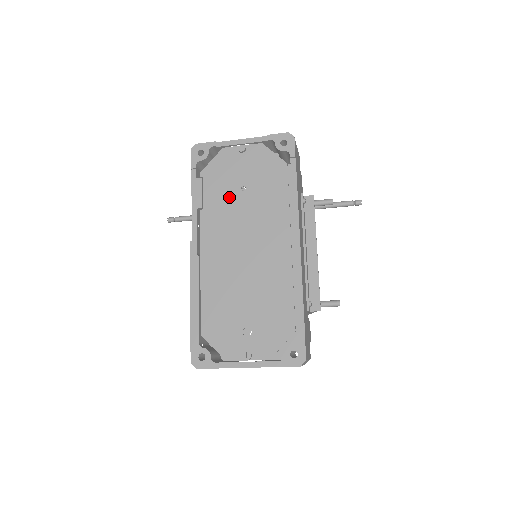
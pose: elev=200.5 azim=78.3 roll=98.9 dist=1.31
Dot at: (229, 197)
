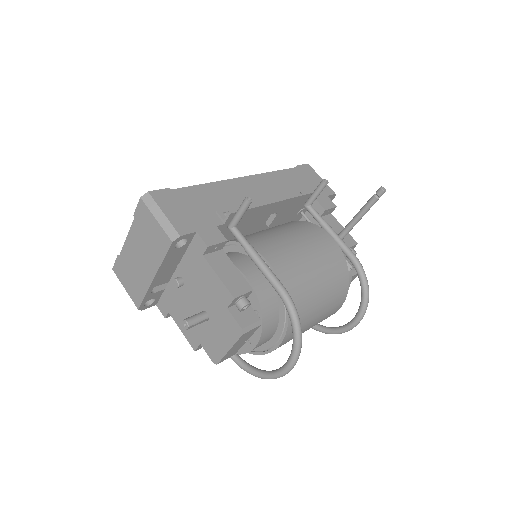
Dot at: occluded
